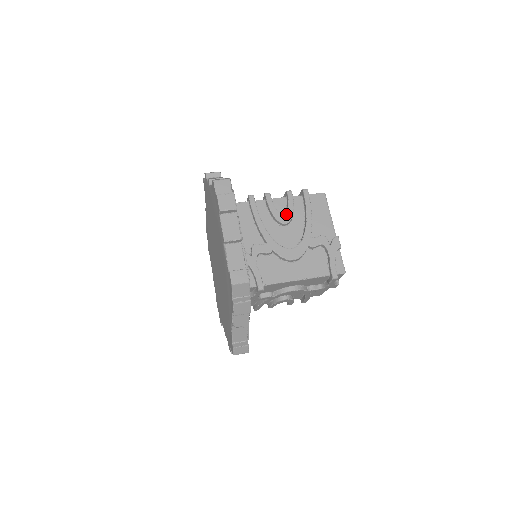
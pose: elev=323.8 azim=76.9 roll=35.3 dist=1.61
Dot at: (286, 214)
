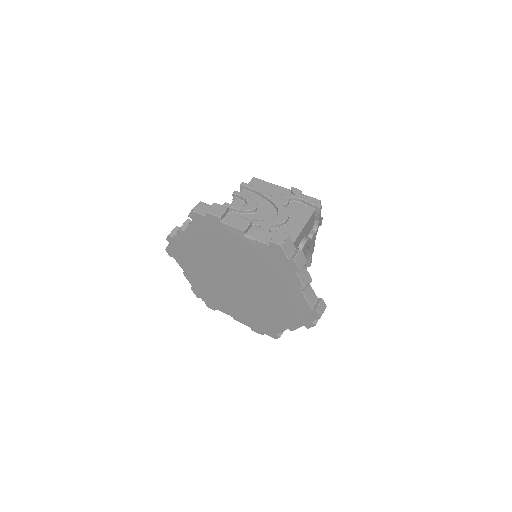
Dot at: (250, 203)
